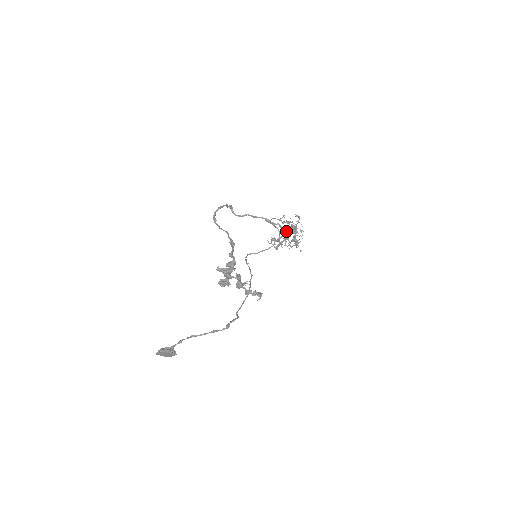
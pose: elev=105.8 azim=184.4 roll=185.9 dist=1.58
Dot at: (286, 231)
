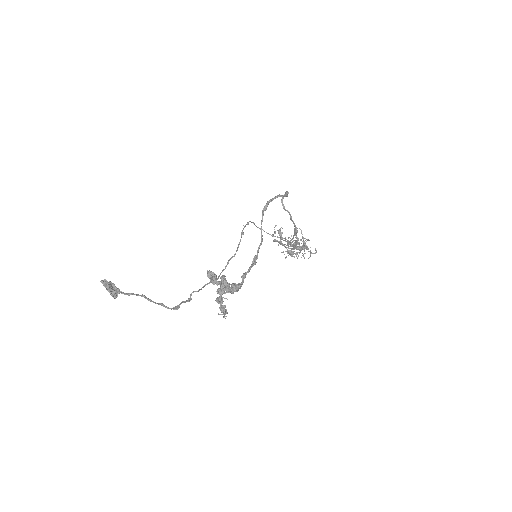
Dot at: (296, 246)
